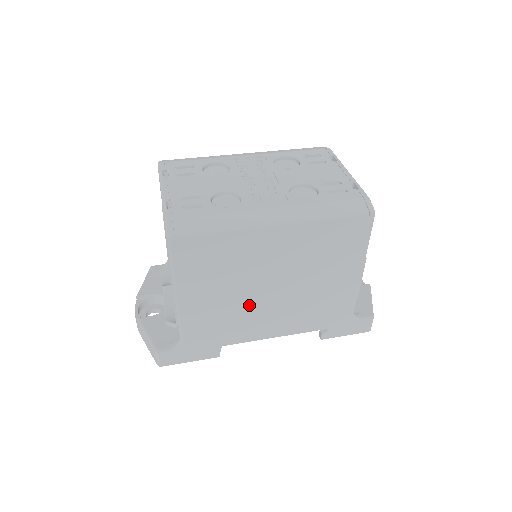
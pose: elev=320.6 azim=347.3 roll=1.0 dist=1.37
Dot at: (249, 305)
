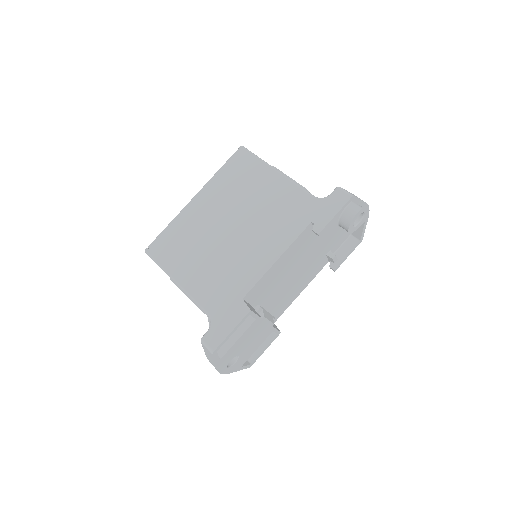
Dot at: (228, 252)
